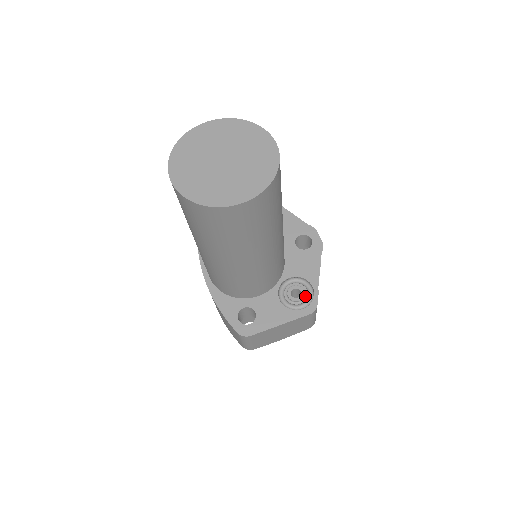
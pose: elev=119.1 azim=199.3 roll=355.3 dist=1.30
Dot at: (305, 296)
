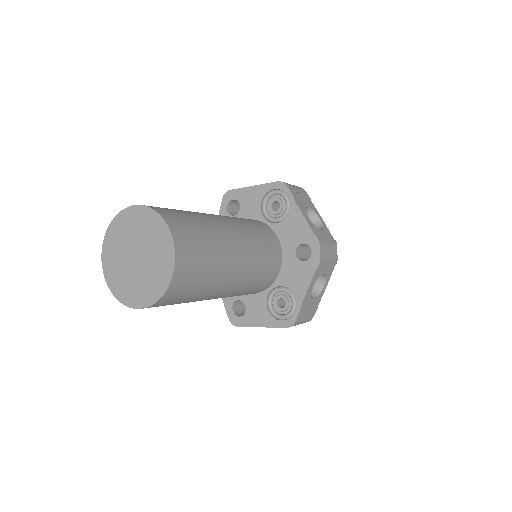
Dot at: (289, 308)
